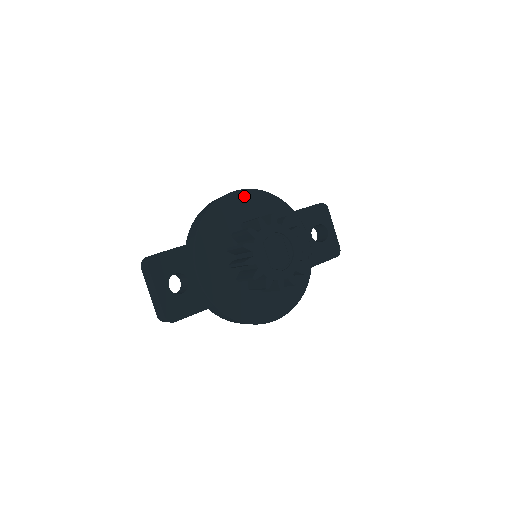
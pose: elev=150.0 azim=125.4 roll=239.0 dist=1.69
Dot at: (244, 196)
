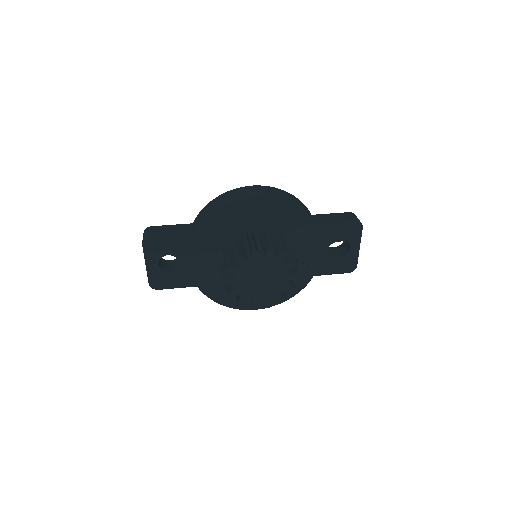
Dot at: (262, 202)
